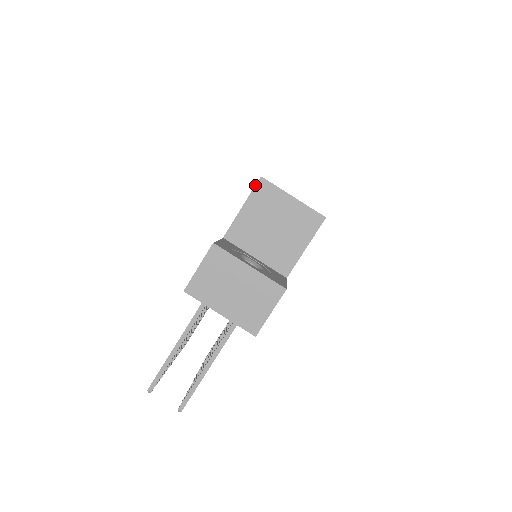
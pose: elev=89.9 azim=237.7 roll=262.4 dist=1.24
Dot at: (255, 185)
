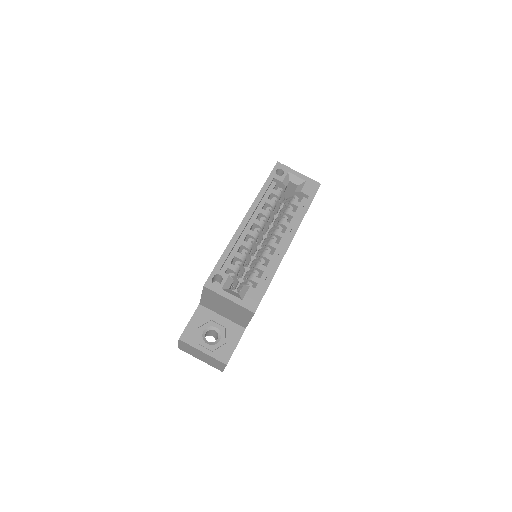
Dot at: occluded
